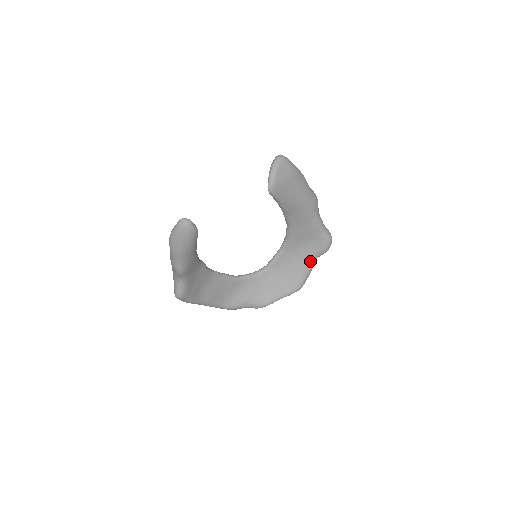
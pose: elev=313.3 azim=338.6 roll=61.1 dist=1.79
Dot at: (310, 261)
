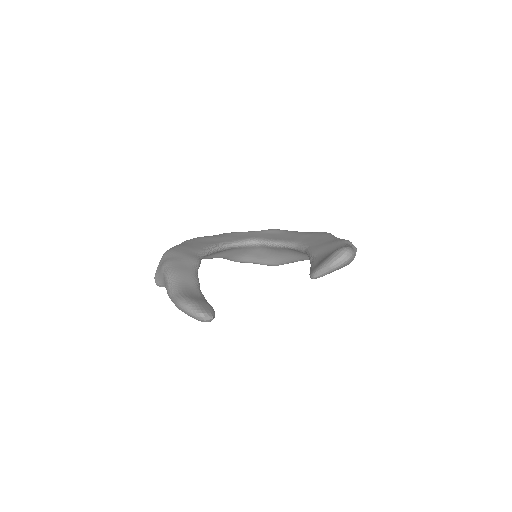
Dot at: occluded
